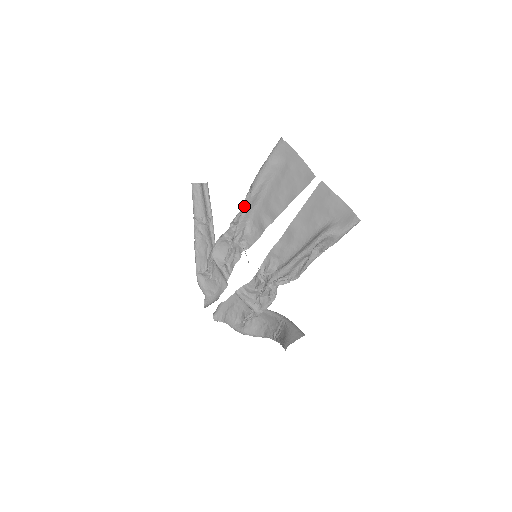
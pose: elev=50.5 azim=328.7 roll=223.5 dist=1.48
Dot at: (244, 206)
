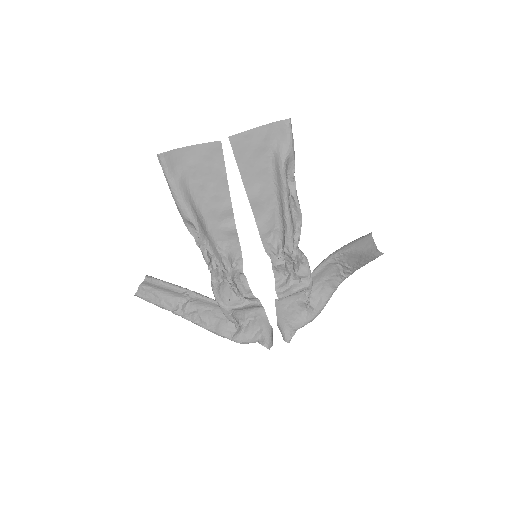
Dot at: (201, 240)
